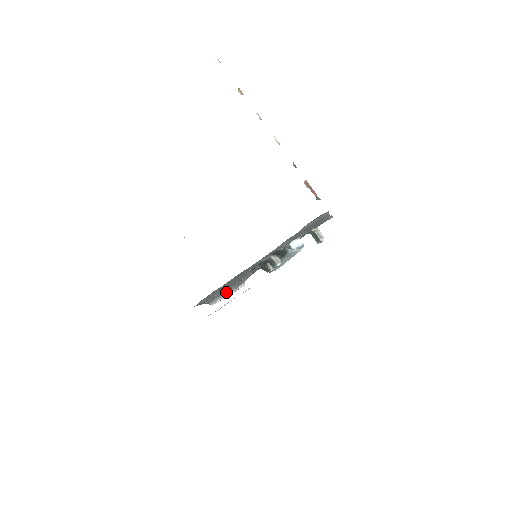
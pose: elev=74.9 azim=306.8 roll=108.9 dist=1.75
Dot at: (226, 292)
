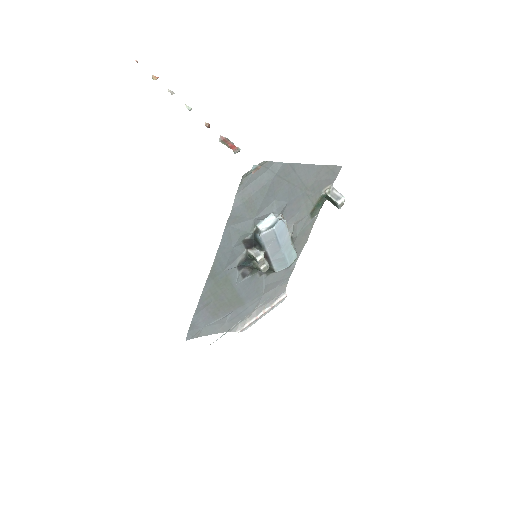
Dot at: (256, 311)
